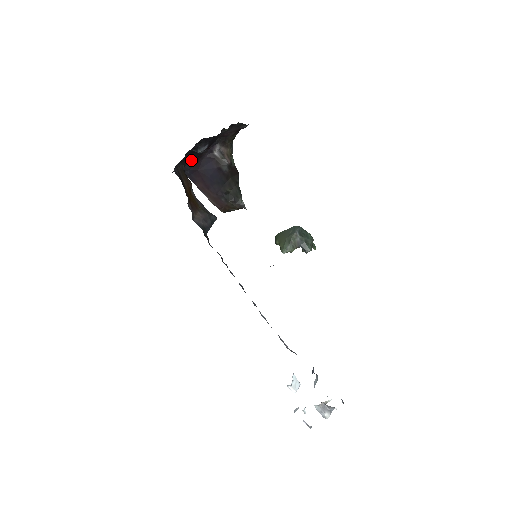
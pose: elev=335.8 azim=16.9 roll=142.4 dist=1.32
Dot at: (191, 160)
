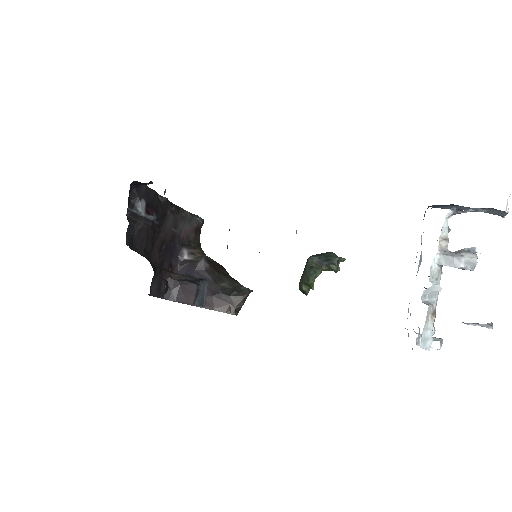
Dot at: (167, 278)
